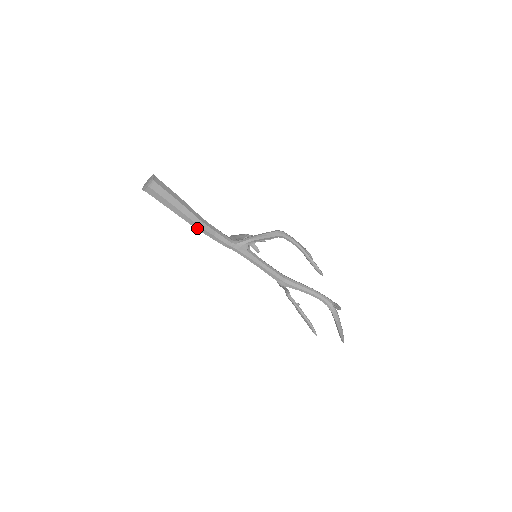
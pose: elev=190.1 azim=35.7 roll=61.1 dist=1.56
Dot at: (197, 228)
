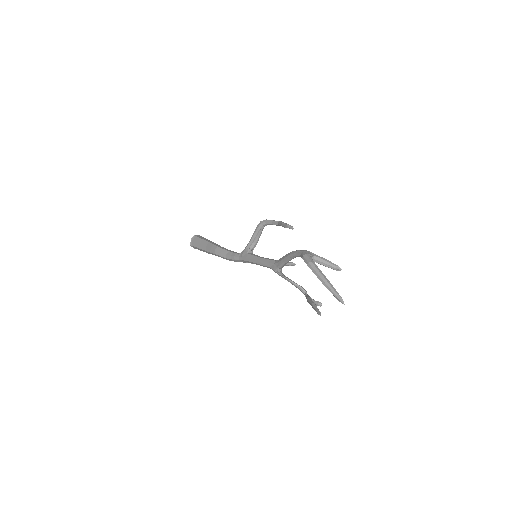
Dot at: (216, 254)
